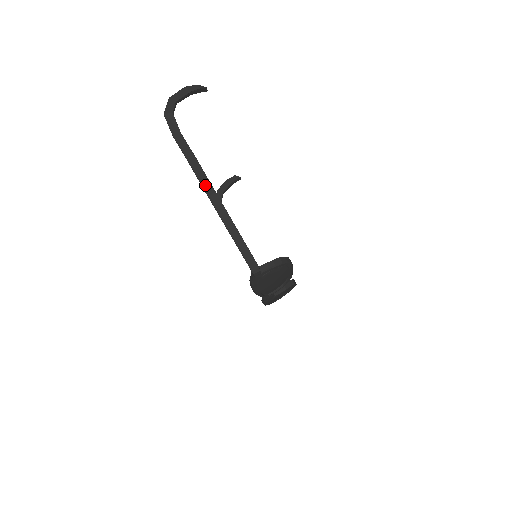
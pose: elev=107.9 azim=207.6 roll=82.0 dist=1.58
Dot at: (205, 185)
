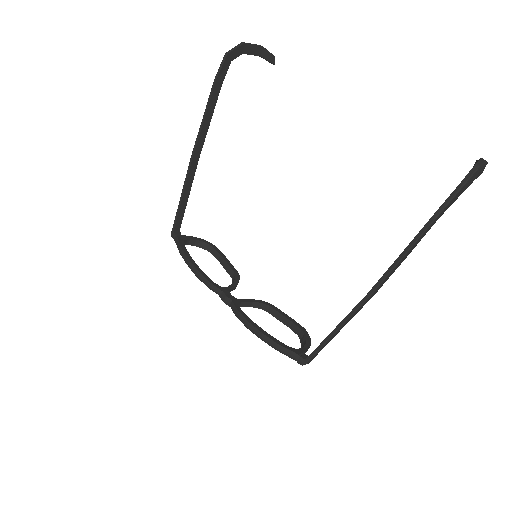
Dot at: (382, 285)
